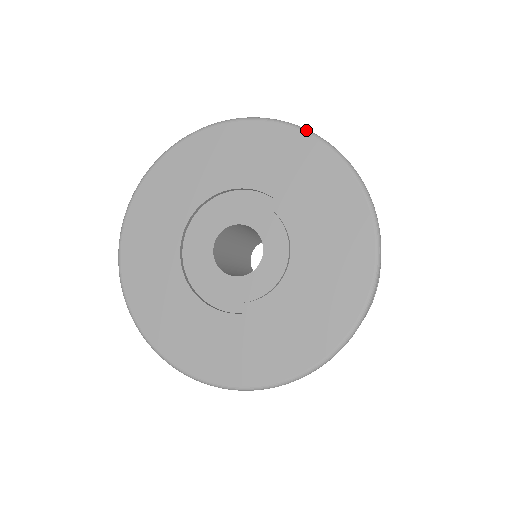
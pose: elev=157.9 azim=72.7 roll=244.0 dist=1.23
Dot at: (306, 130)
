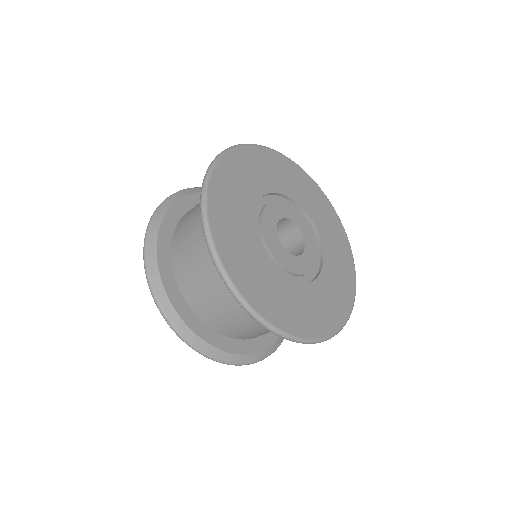
Dot at: occluded
